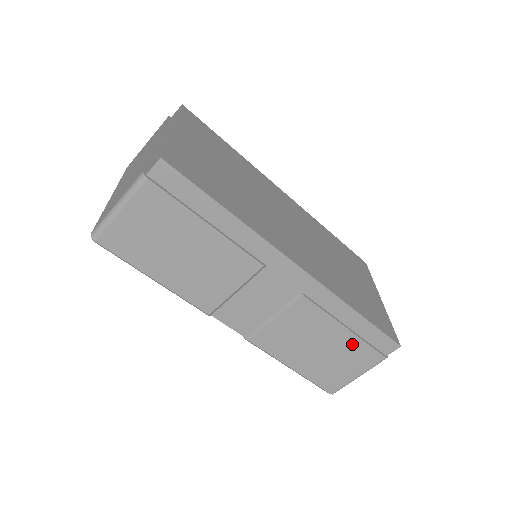
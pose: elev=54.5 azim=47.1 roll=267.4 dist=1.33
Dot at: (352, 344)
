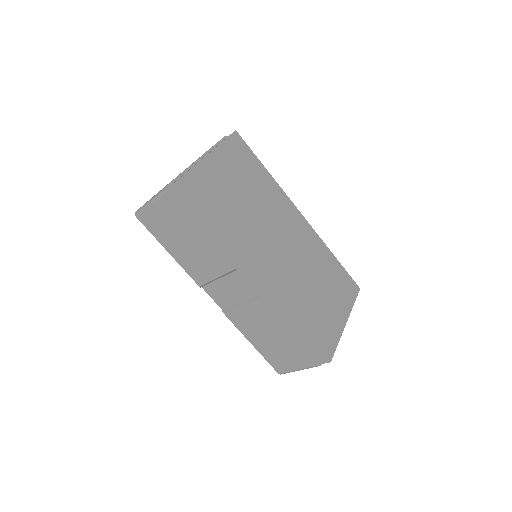
Dot at: (293, 345)
